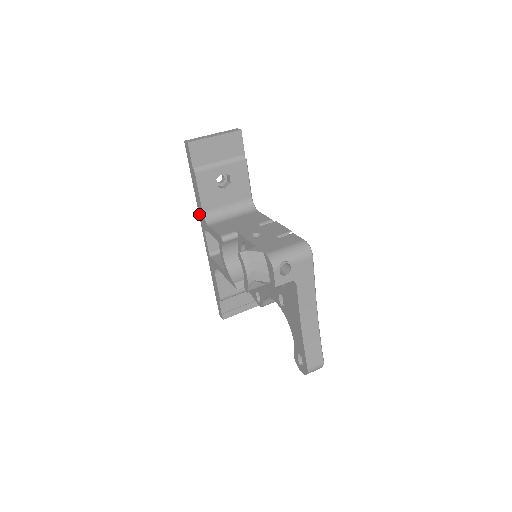
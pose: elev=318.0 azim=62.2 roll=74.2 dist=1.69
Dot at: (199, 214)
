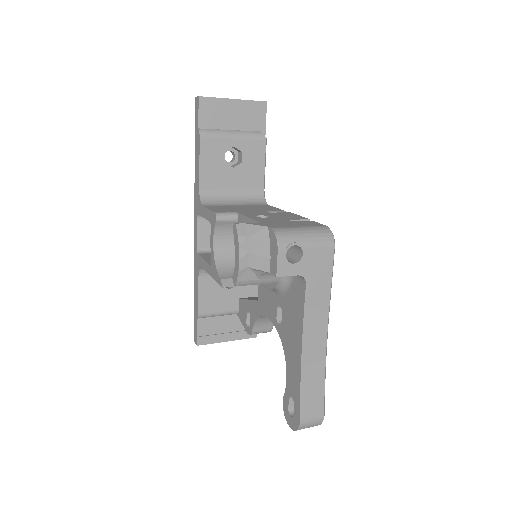
Dot at: (195, 195)
